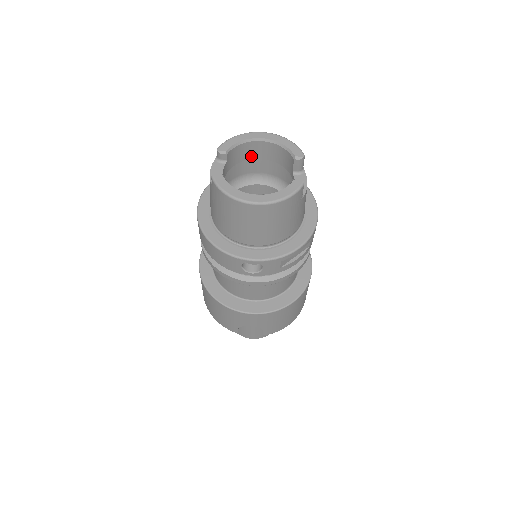
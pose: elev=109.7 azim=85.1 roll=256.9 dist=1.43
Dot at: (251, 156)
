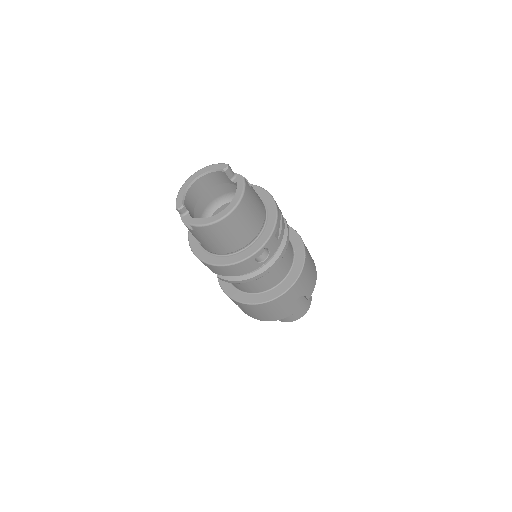
Dot at: (198, 196)
